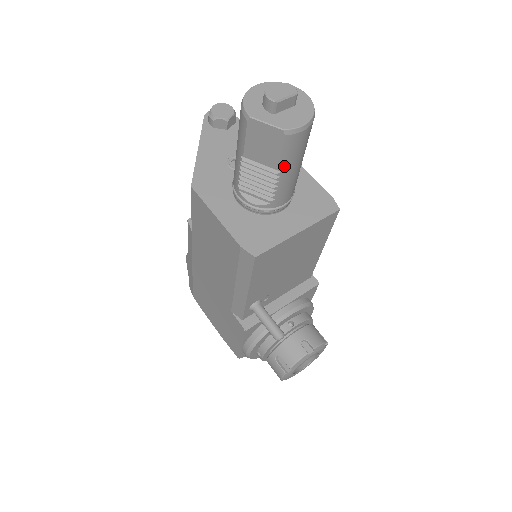
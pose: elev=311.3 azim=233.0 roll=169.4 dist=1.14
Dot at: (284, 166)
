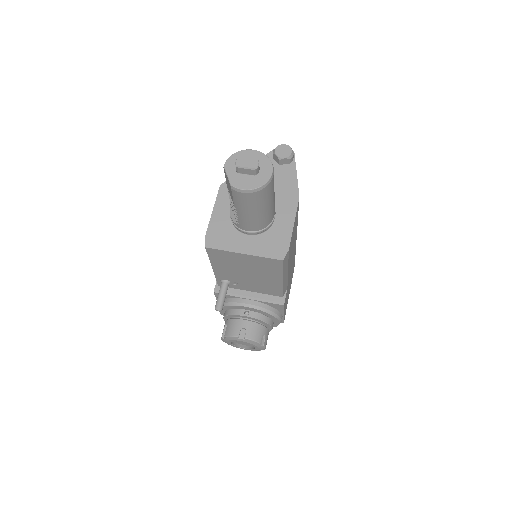
Dot at: (238, 207)
